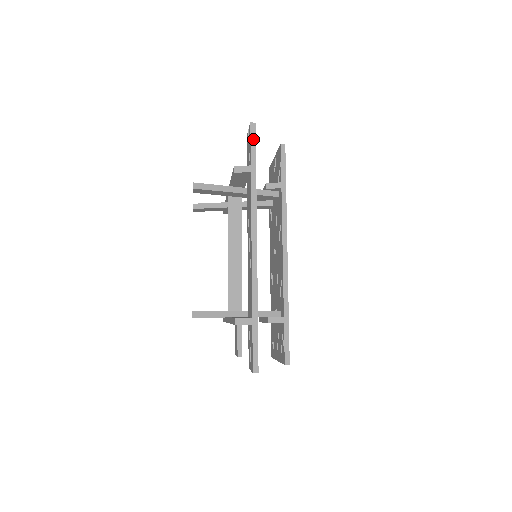
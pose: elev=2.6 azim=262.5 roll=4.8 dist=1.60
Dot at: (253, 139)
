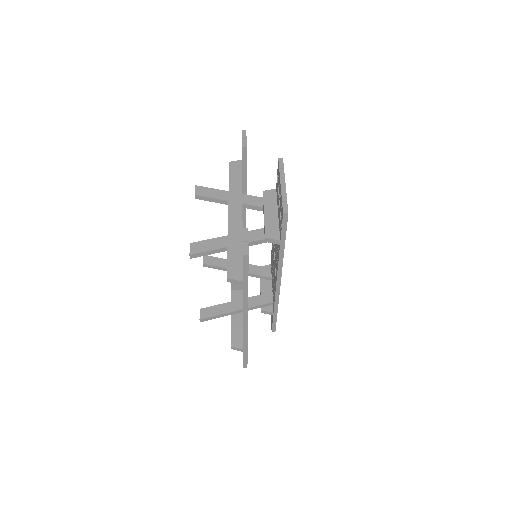
Dot at: (245, 266)
